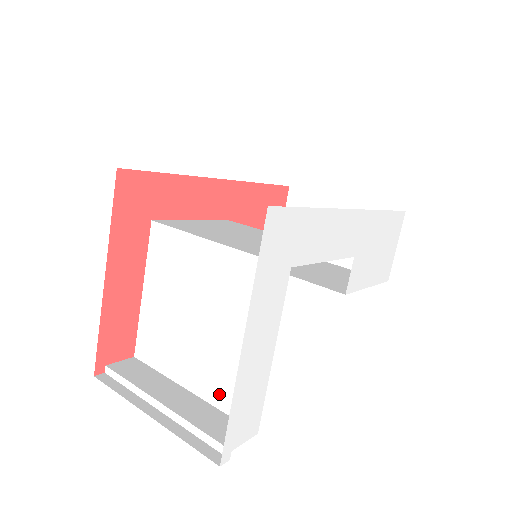
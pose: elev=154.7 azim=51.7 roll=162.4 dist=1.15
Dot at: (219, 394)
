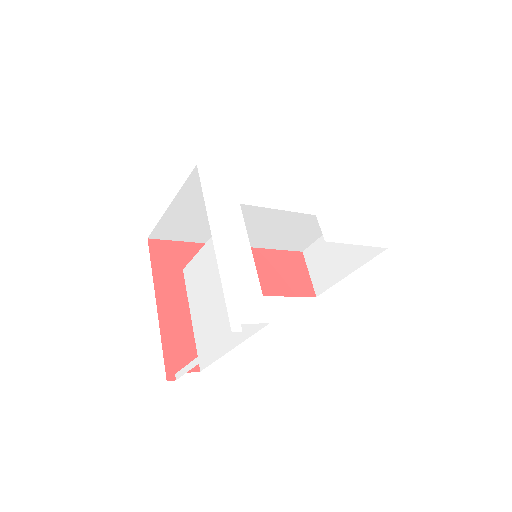
Dot at: (244, 327)
